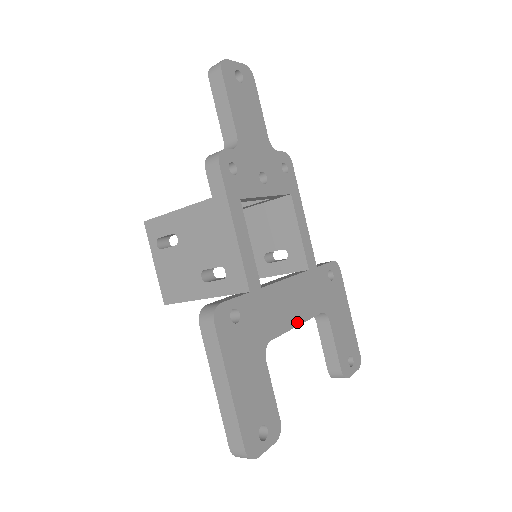
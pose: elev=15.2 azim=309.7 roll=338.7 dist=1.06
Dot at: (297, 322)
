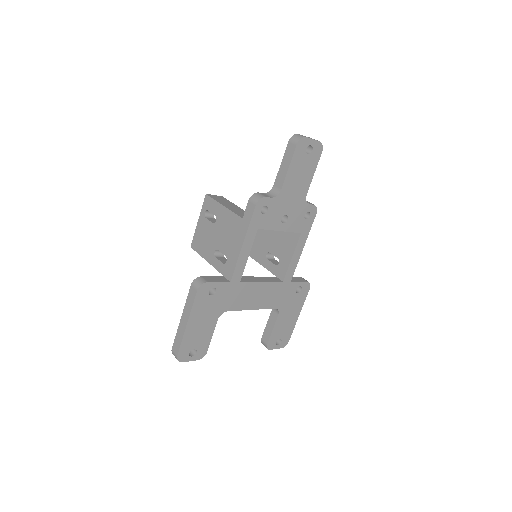
Dot at: (253, 308)
